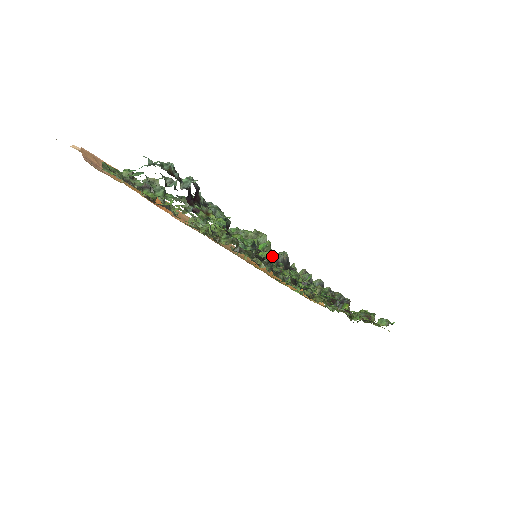
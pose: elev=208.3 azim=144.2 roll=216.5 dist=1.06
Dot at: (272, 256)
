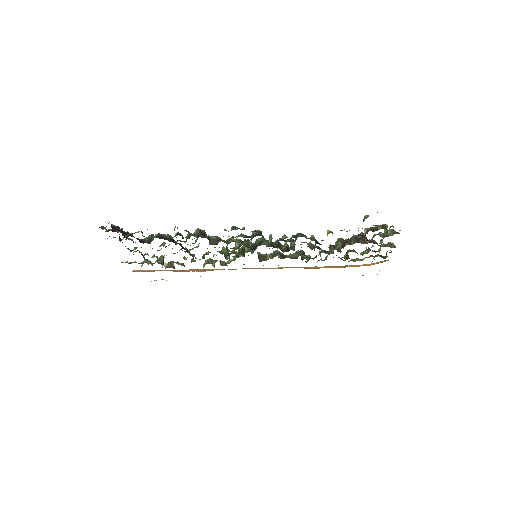
Dot at: (228, 240)
